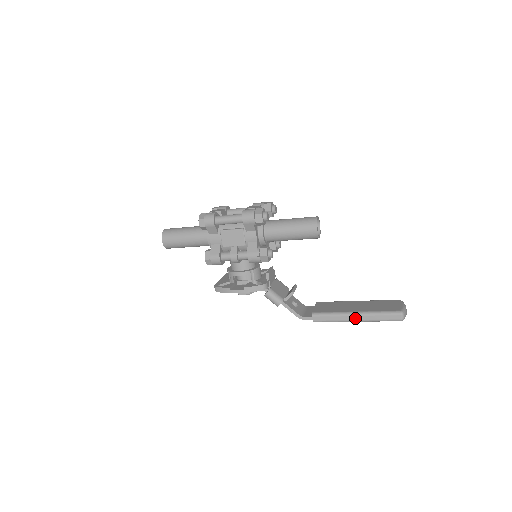
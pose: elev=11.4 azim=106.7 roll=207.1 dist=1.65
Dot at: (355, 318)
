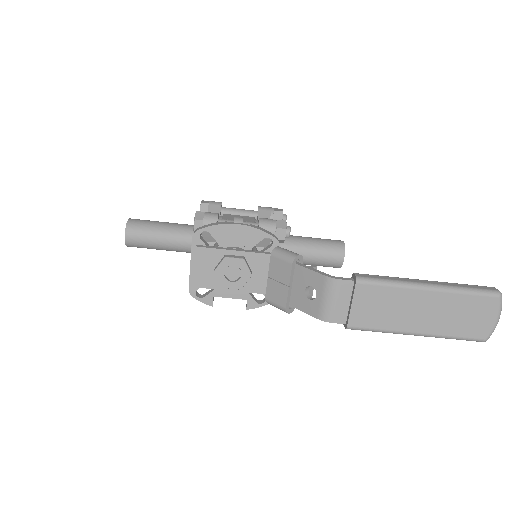
Dot at: (425, 282)
